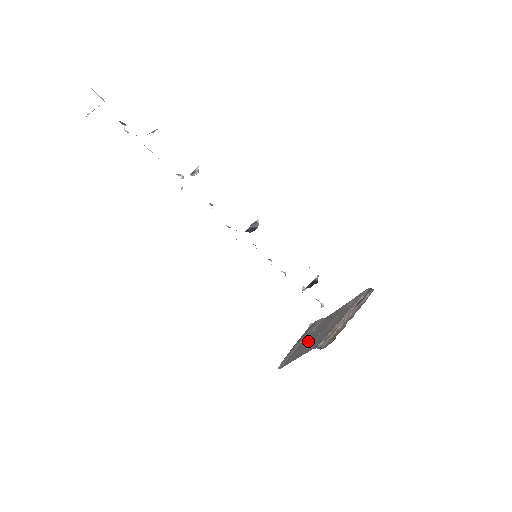
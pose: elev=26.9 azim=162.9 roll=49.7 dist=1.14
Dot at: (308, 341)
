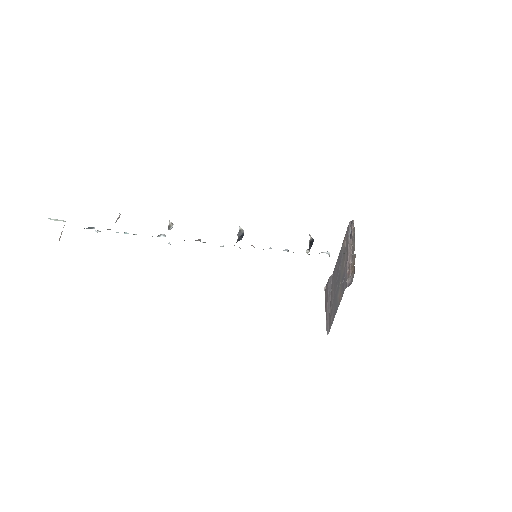
Dot at: (334, 296)
